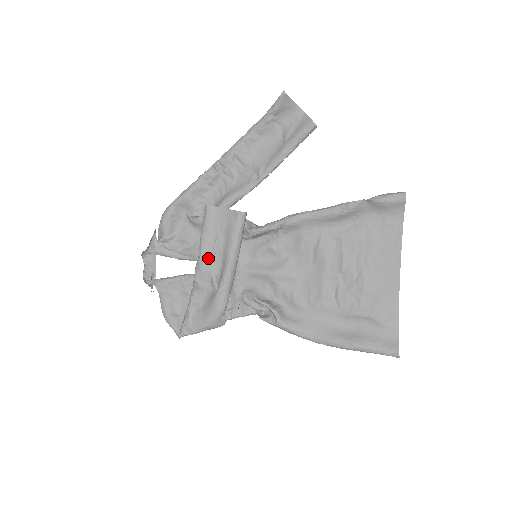
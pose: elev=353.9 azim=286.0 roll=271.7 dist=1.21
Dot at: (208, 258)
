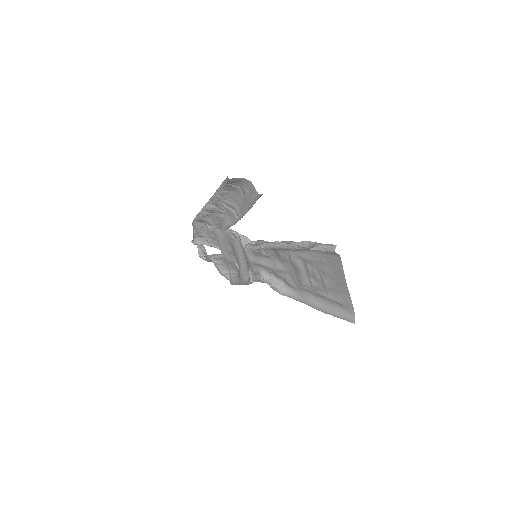
Dot at: (227, 255)
